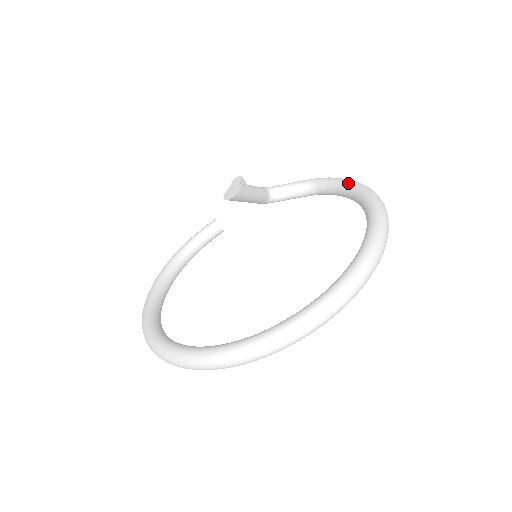
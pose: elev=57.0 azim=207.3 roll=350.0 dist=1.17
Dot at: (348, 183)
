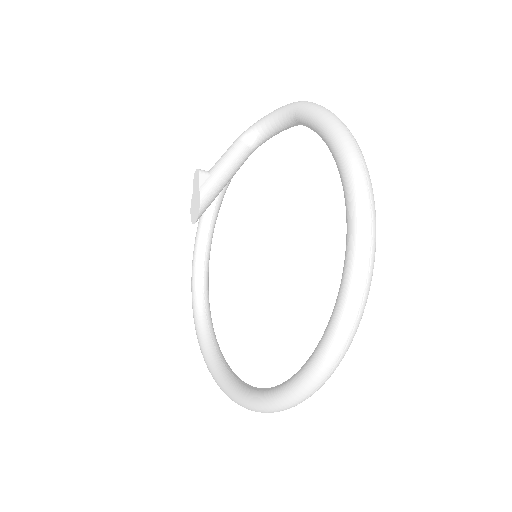
Dot at: (324, 133)
